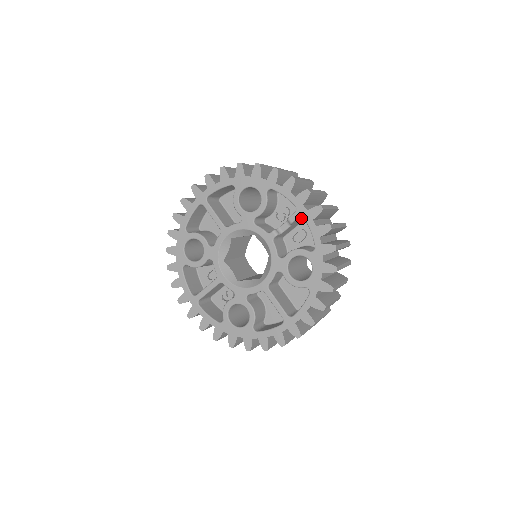
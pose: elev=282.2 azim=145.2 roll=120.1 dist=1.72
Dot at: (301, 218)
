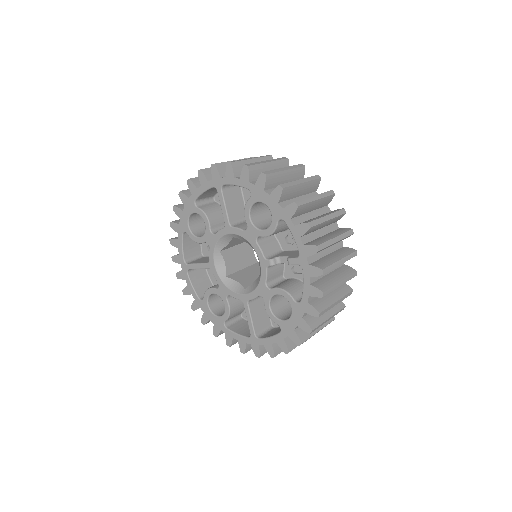
Dot at: occluded
